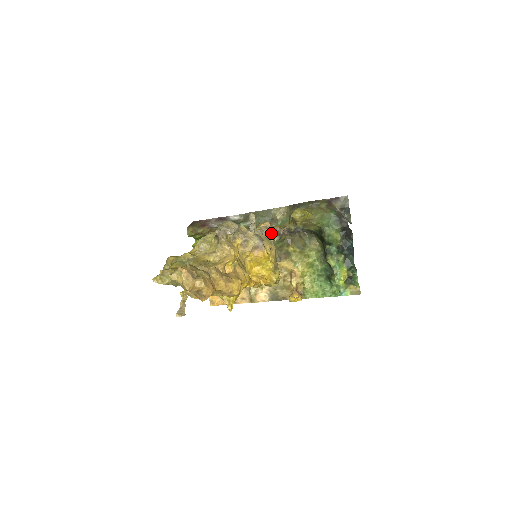
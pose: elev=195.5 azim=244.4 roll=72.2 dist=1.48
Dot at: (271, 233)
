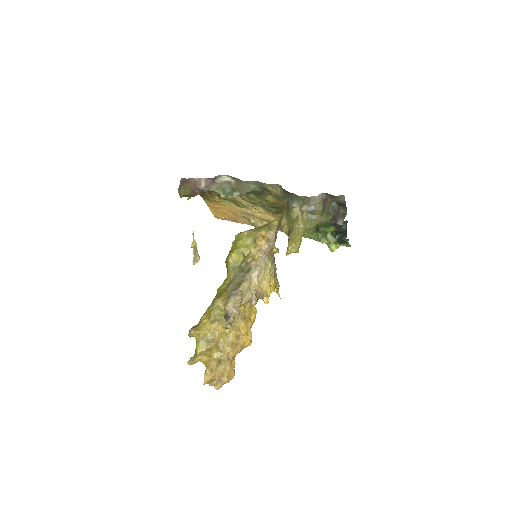
Dot at: (268, 251)
